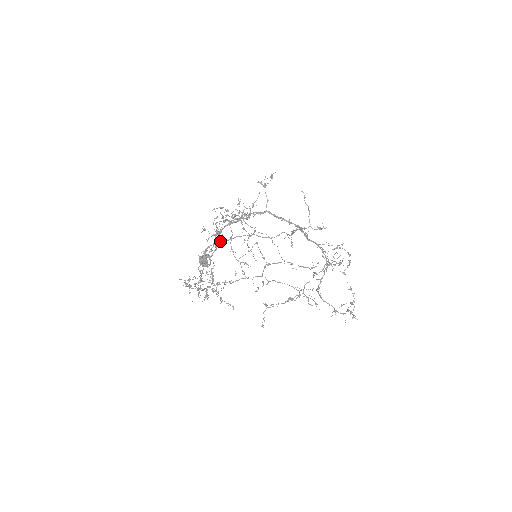
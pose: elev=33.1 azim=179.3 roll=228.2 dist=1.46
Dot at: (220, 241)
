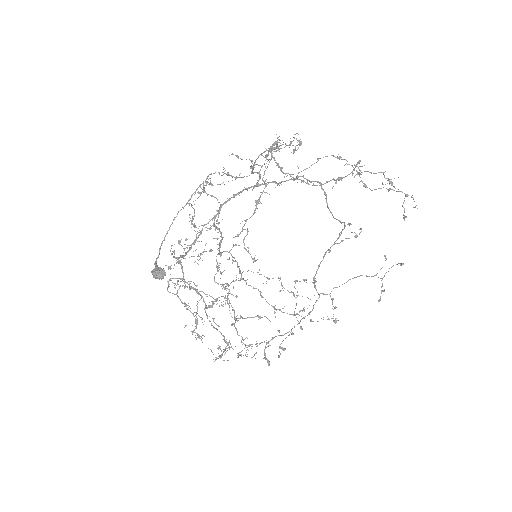
Dot at: (162, 242)
